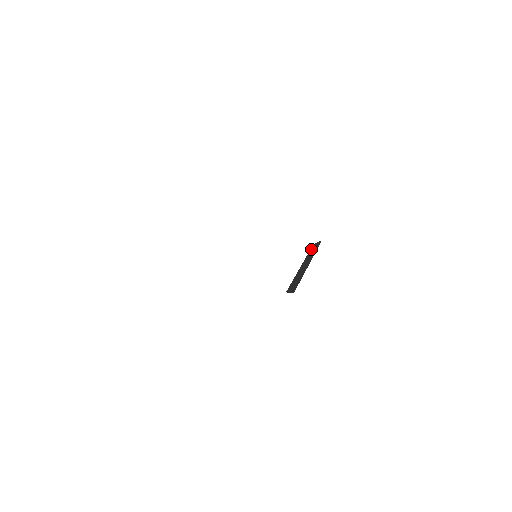
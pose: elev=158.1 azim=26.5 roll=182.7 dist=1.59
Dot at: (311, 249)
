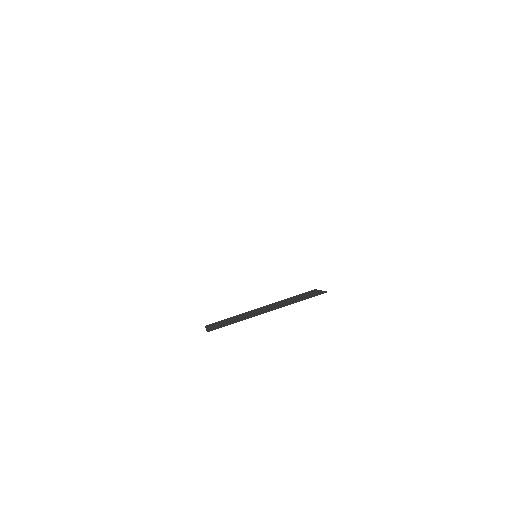
Dot at: (301, 295)
